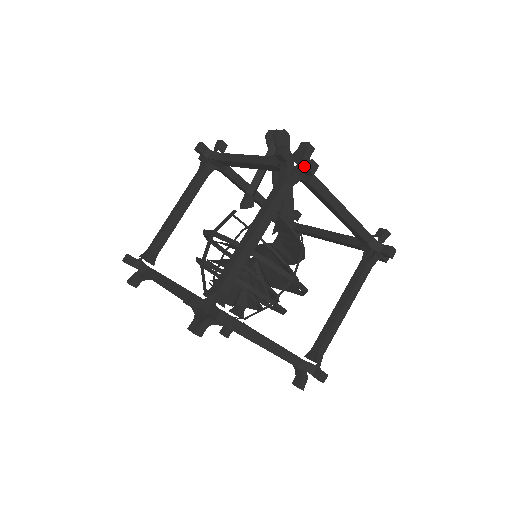
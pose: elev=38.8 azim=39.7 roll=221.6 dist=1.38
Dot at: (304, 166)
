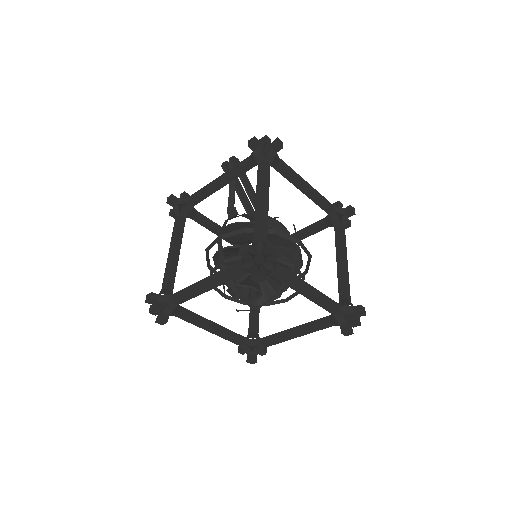
Dot at: (273, 144)
